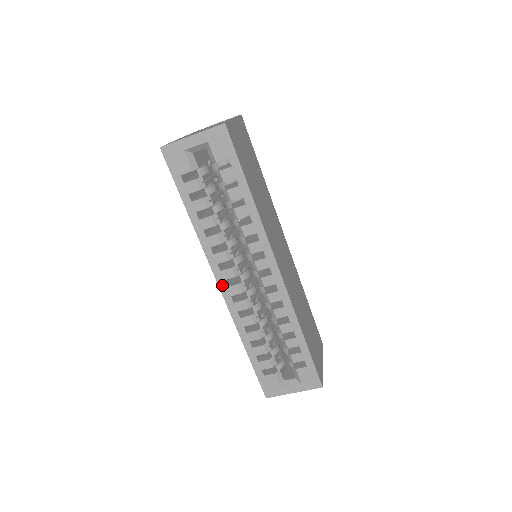
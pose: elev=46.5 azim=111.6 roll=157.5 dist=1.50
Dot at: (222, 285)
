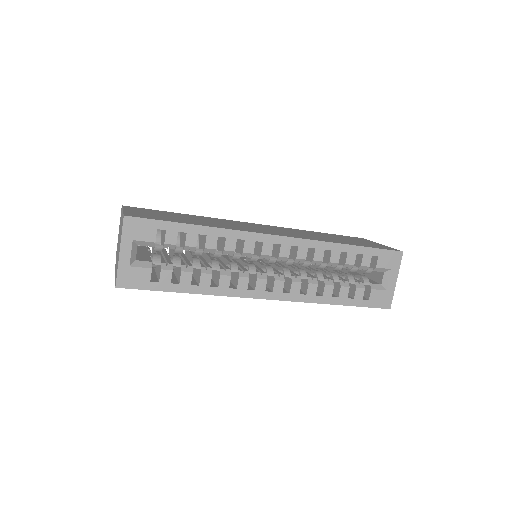
Dot at: (268, 296)
